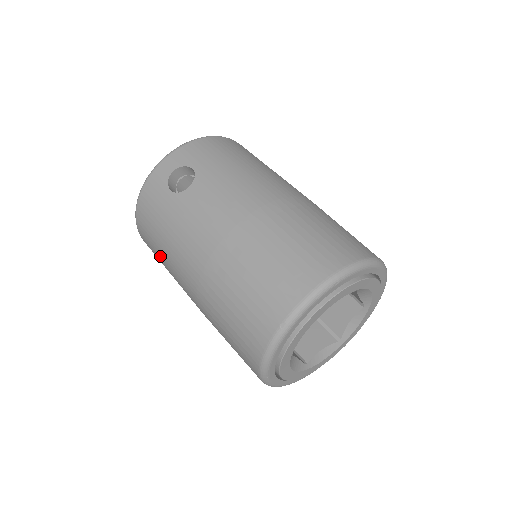
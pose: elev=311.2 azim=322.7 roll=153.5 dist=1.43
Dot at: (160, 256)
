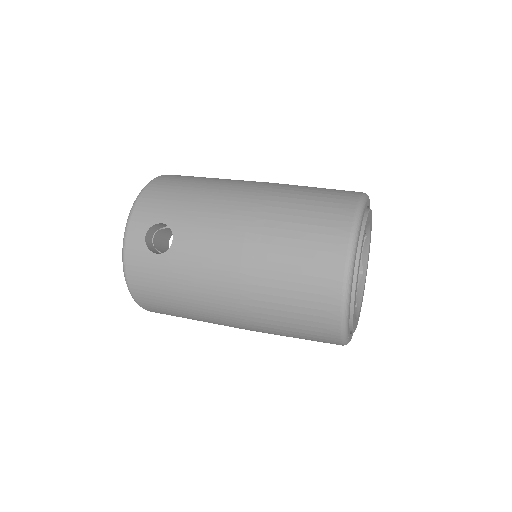
Dot at: (181, 313)
